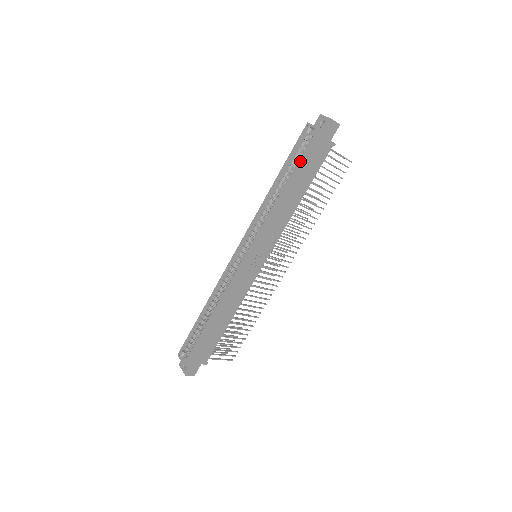
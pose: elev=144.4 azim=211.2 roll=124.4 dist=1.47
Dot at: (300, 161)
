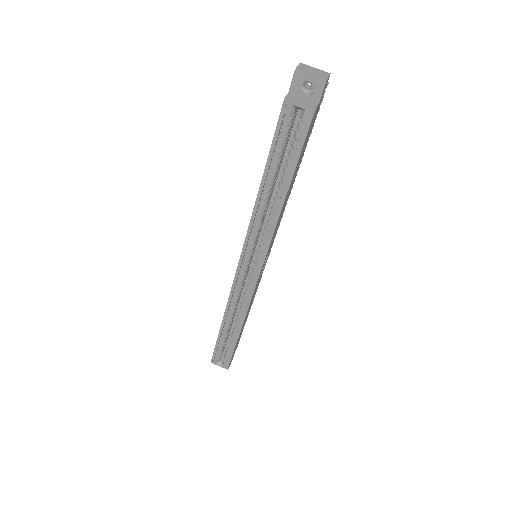
Dot at: (297, 162)
